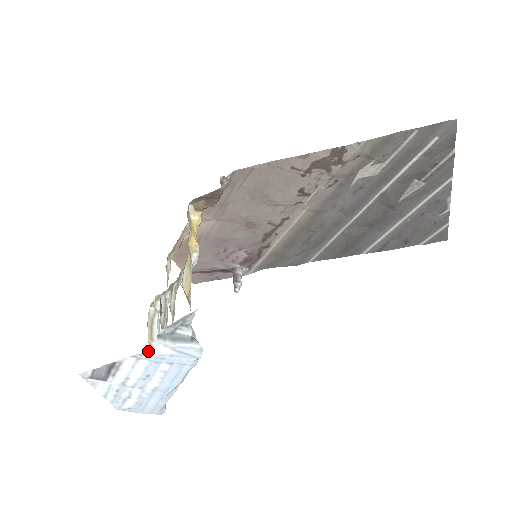
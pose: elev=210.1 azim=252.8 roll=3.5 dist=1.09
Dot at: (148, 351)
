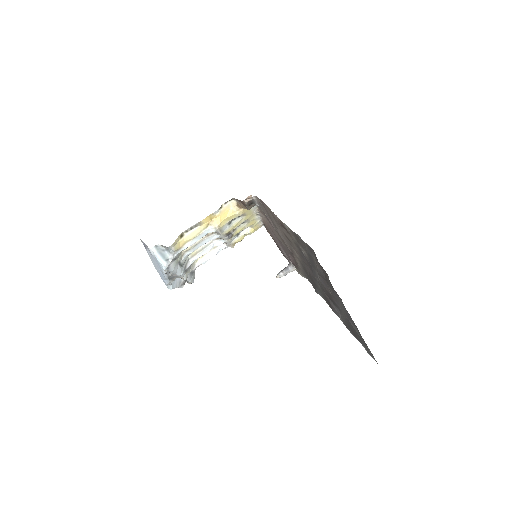
Dot at: (149, 248)
